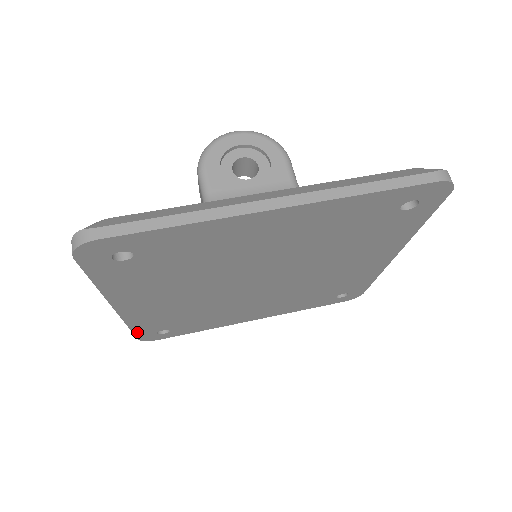
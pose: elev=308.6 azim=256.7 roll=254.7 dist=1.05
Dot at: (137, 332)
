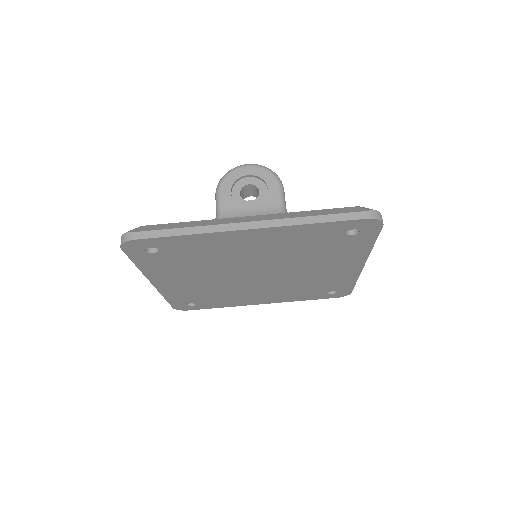
Dot at: (171, 302)
